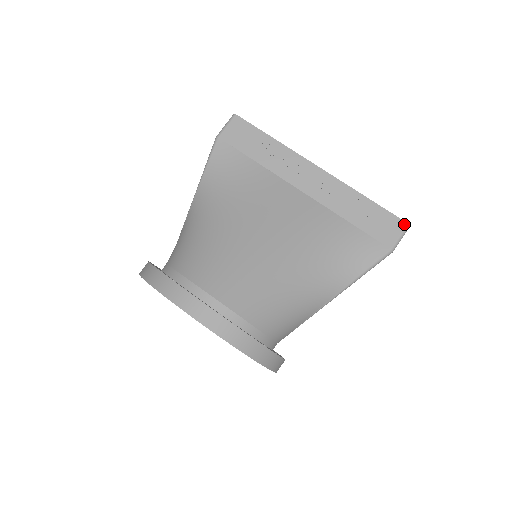
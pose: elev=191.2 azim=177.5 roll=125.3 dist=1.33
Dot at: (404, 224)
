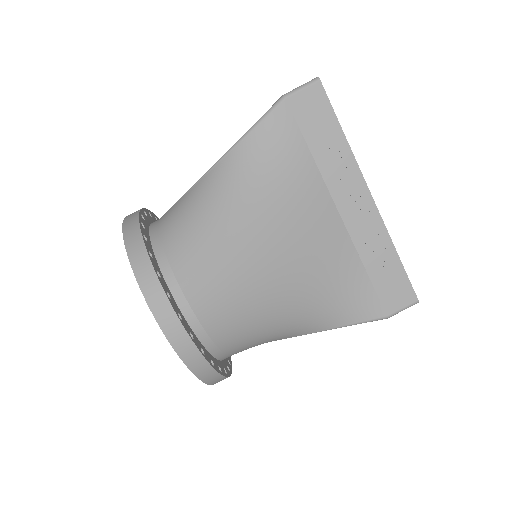
Dot at: (415, 299)
